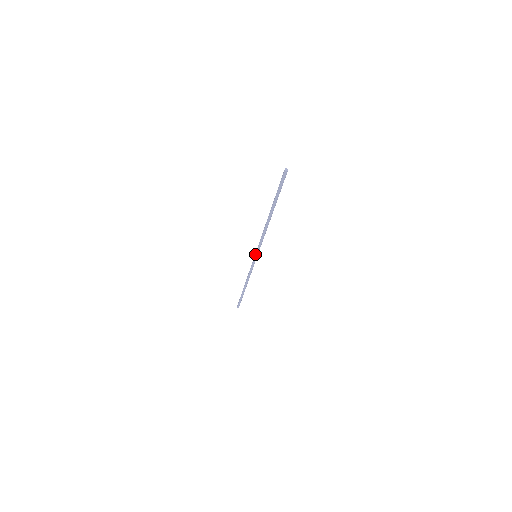
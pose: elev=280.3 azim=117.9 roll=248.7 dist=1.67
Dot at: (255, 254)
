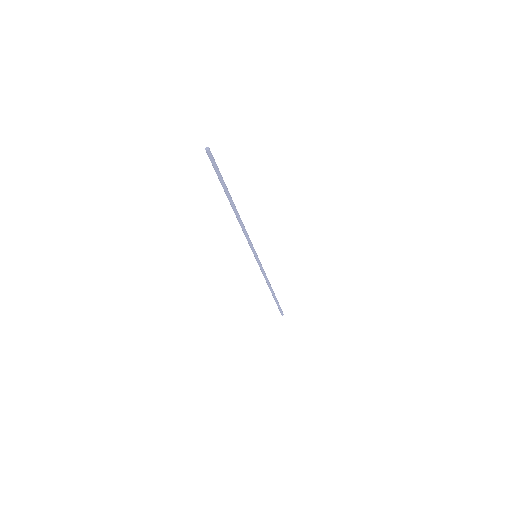
Dot at: occluded
